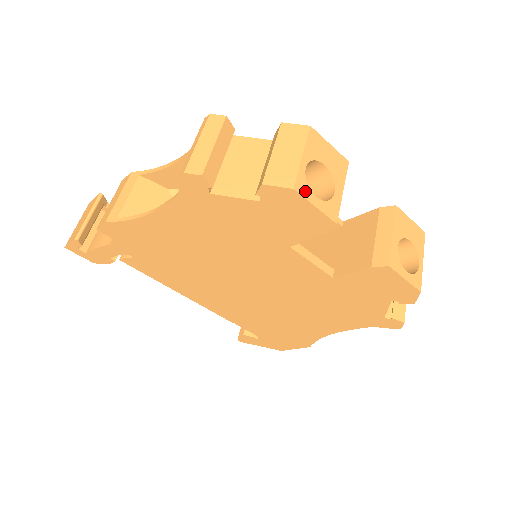
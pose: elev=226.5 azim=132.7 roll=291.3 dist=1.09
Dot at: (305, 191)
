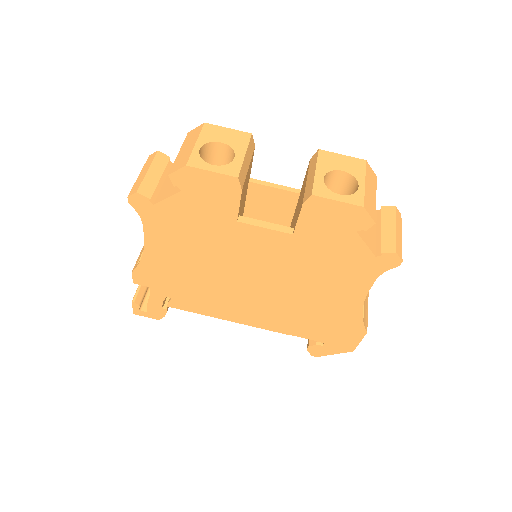
Dot at: (199, 164)
